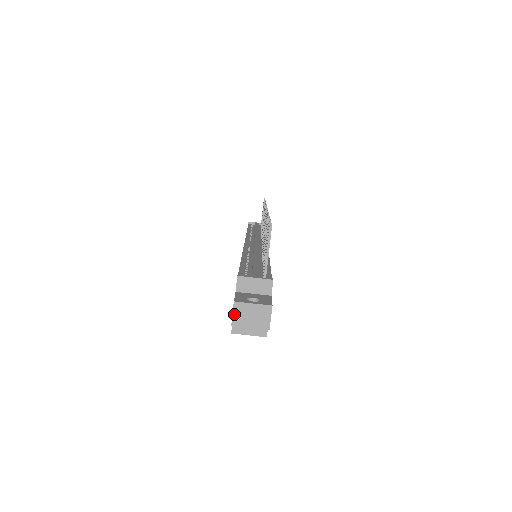
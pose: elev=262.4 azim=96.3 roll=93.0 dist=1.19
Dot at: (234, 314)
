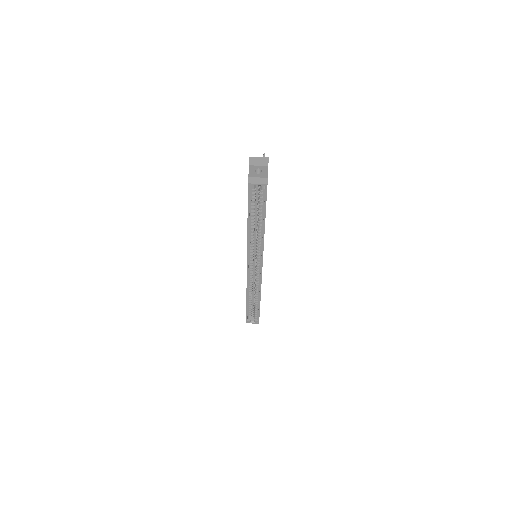
Dot at: (250, 161)
